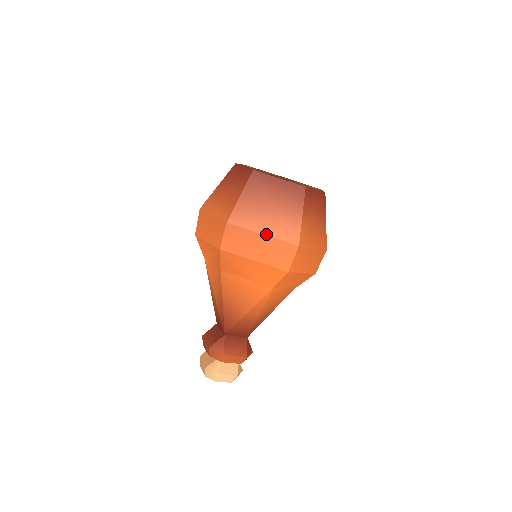
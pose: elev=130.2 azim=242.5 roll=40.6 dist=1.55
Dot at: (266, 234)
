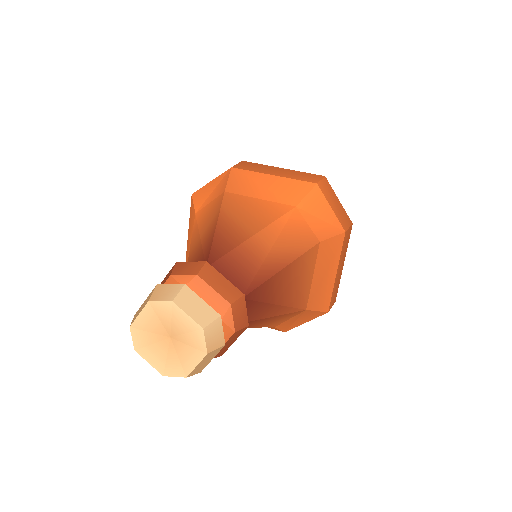
Dot at: (286, 169)
